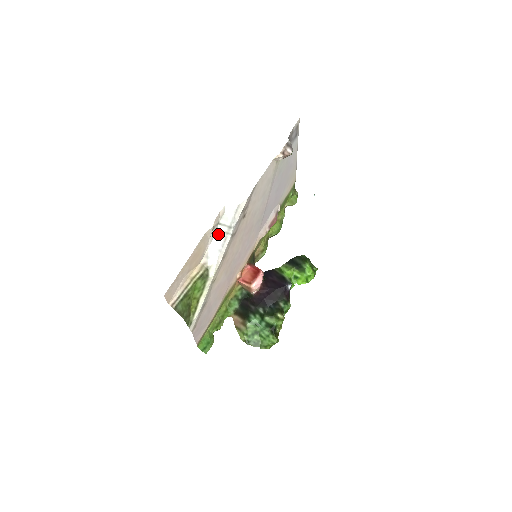
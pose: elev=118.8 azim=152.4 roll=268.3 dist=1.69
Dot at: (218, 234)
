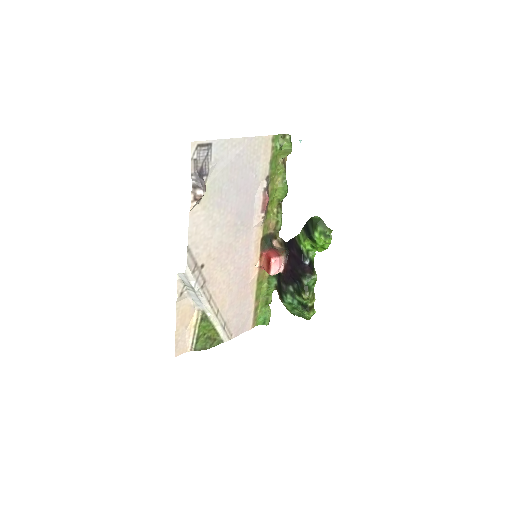
Dot at: (190, 292)
